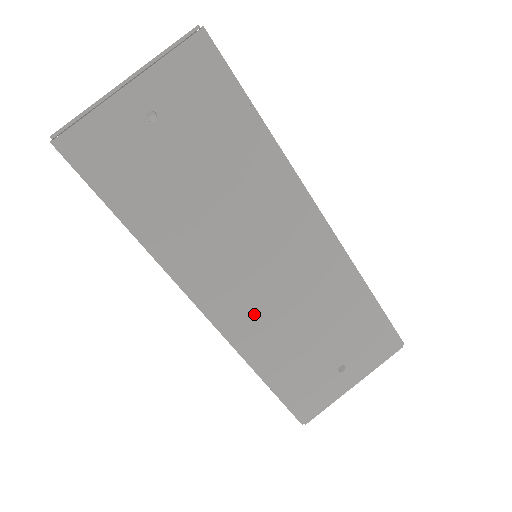
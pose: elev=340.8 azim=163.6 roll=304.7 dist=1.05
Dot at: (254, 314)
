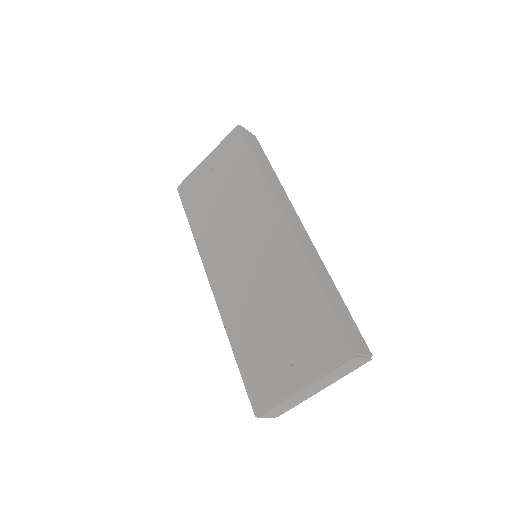
Dot at: (236, 291)
